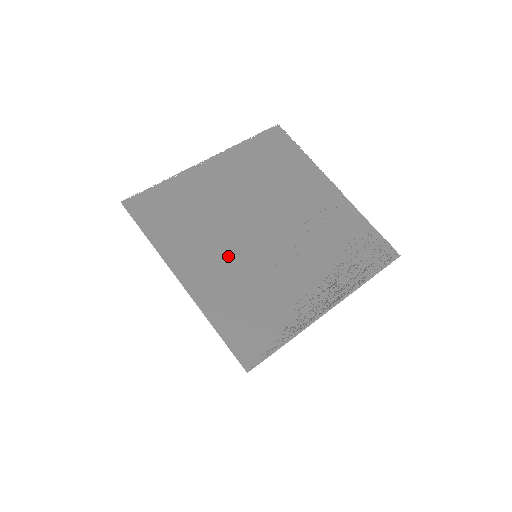
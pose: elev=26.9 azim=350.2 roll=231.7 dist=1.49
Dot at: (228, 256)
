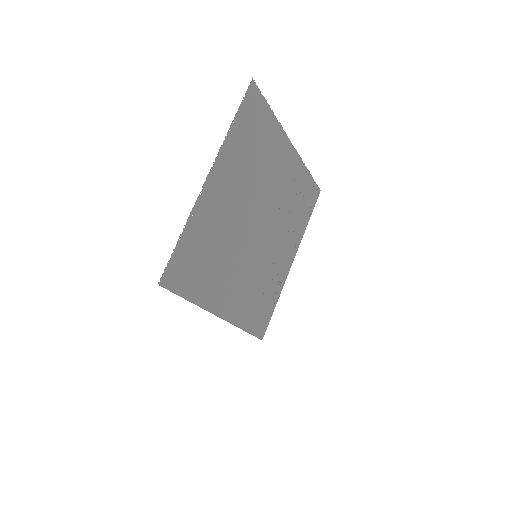
Dot at: (242, 271)
